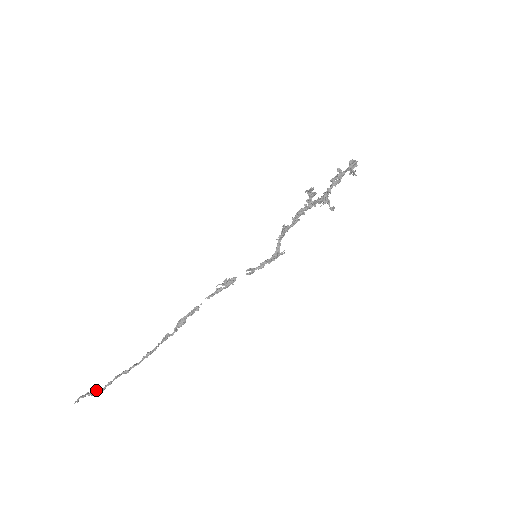
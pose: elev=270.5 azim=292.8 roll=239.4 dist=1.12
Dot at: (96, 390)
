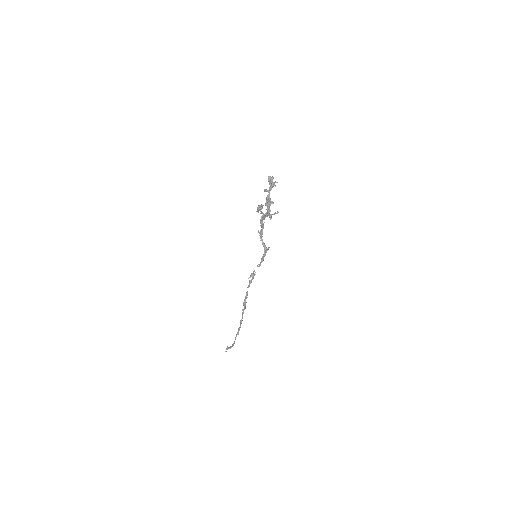
Dot at: (231, 346)
